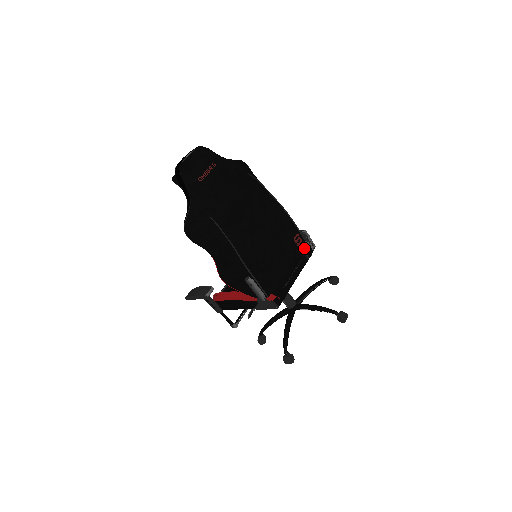
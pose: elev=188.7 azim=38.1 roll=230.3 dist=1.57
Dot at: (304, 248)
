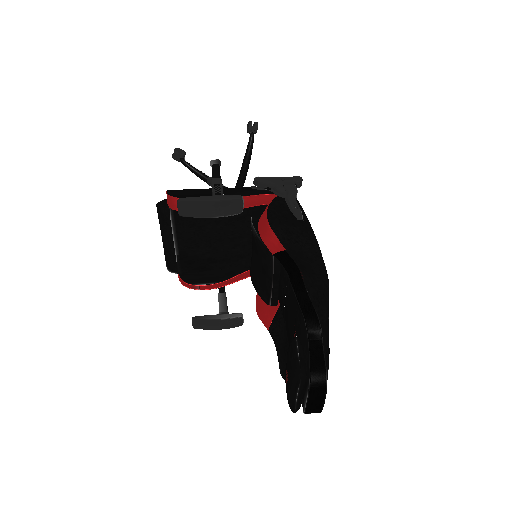
Dot at: occluded
